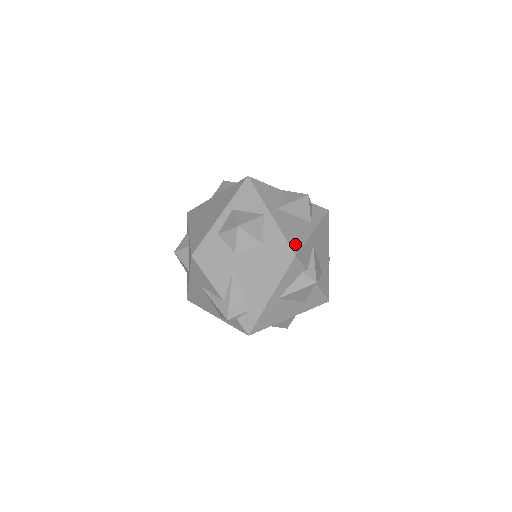
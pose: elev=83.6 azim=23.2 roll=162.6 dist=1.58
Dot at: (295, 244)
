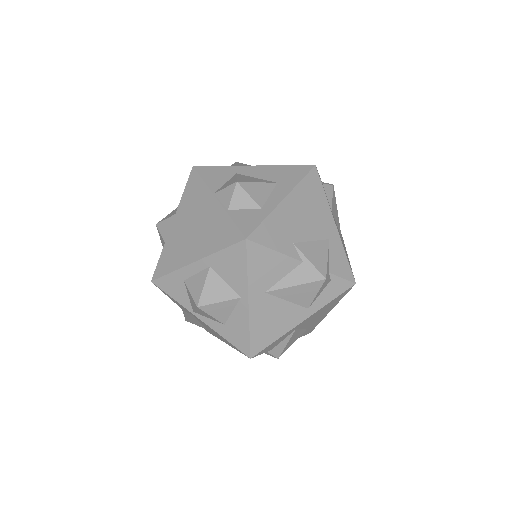
Dot at: (260, 344)
